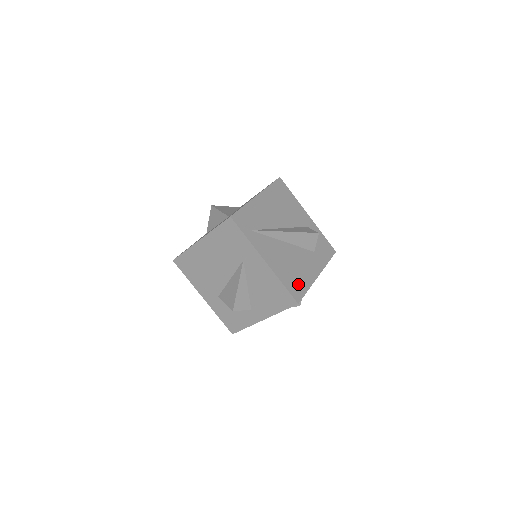
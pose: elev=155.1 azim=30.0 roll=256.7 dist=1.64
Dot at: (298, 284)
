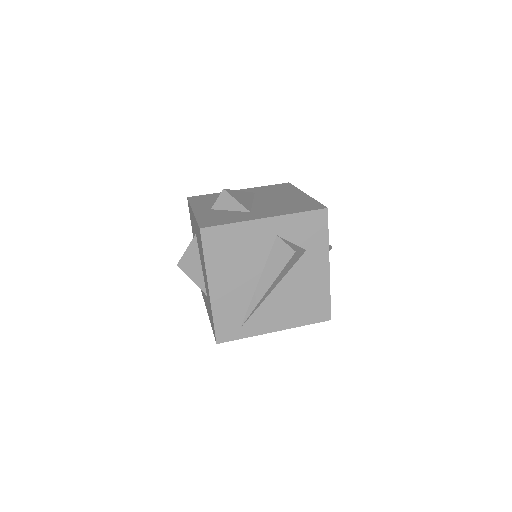
Dot at: (317, 305)
